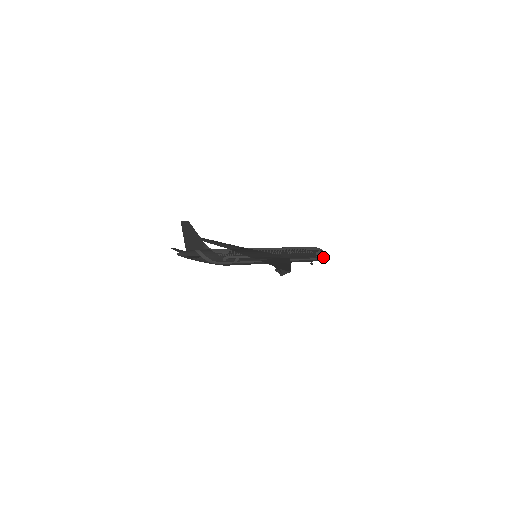
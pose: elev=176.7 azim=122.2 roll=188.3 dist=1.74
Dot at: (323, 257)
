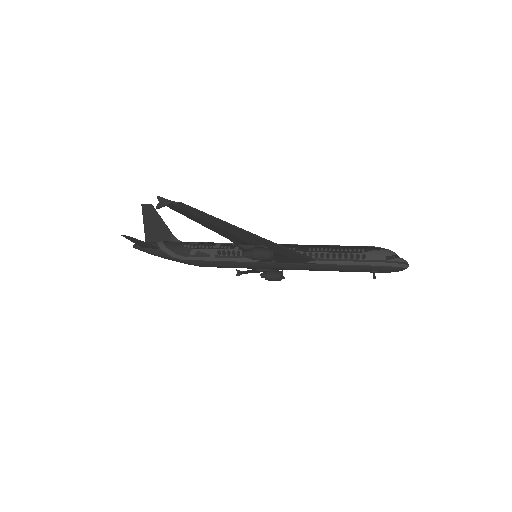
Dot at: (392, 262)
